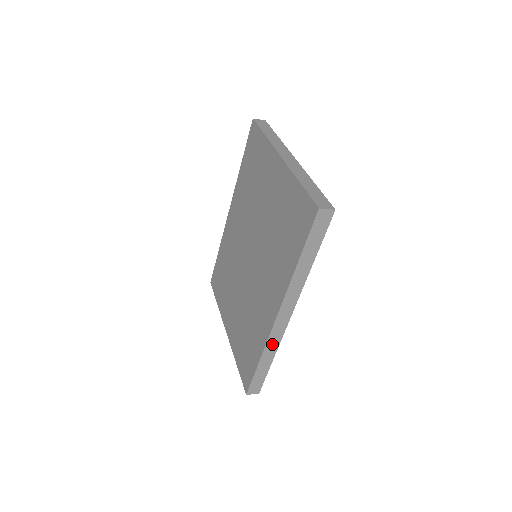
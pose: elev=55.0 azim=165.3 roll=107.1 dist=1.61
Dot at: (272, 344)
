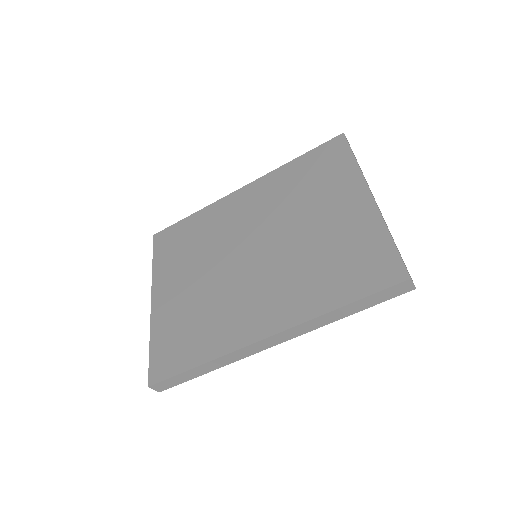
Dot at: (230, 358)
